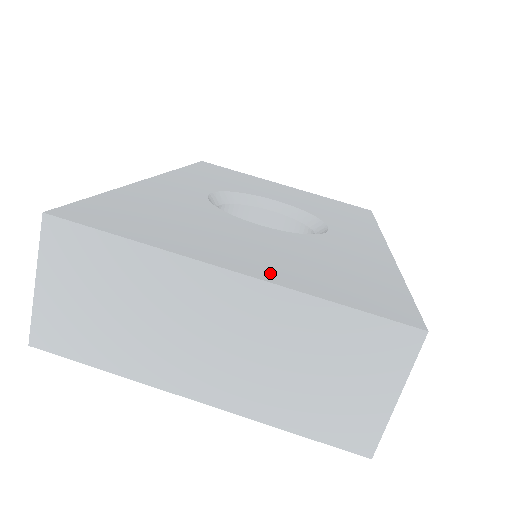
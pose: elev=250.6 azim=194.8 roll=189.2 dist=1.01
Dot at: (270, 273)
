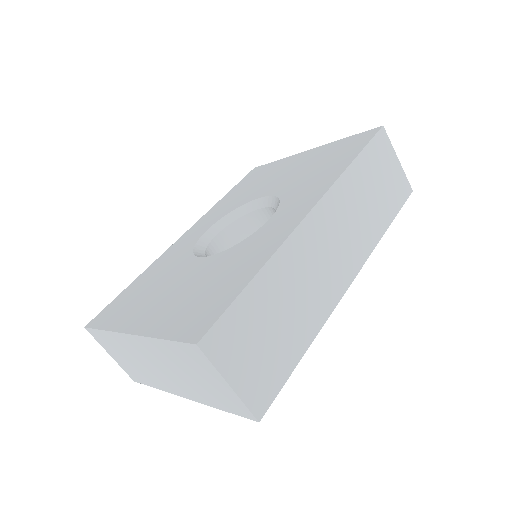
Dot at: (150, 324)
